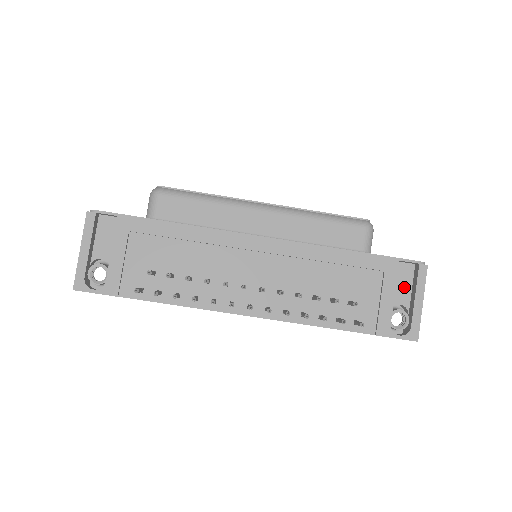
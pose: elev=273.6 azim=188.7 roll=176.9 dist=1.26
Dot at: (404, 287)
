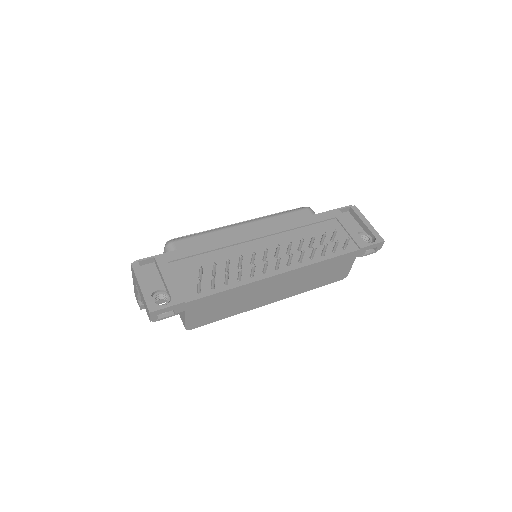
Dot at: (353, 224)
